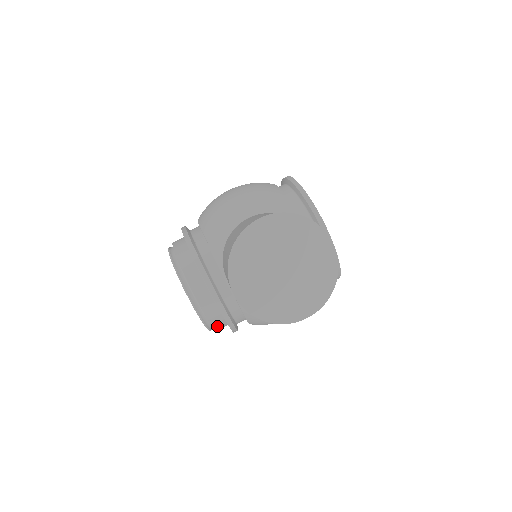
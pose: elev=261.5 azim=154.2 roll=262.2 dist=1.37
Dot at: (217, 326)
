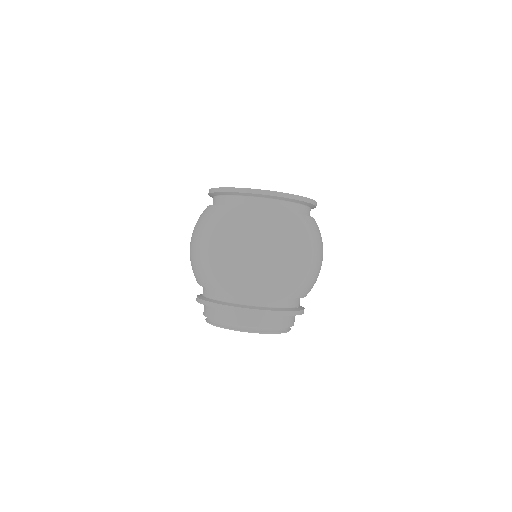
Dot at: (288, 324)
